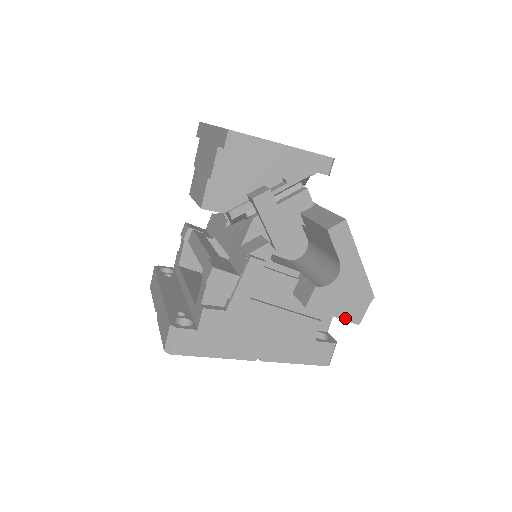
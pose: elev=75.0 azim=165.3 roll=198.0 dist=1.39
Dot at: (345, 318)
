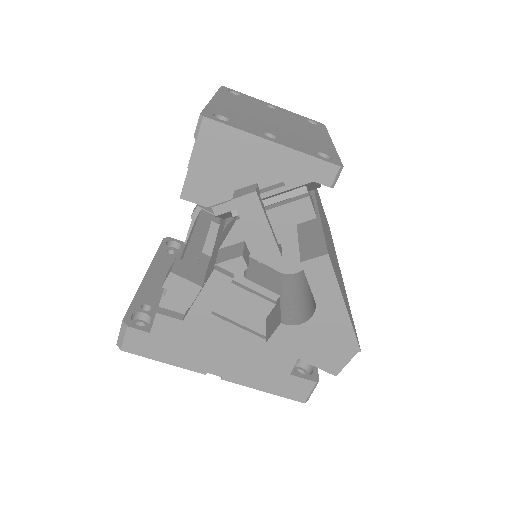
Dot at: (318, 365)
